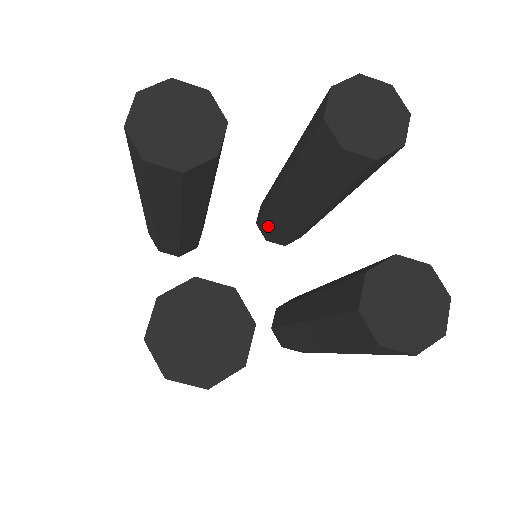
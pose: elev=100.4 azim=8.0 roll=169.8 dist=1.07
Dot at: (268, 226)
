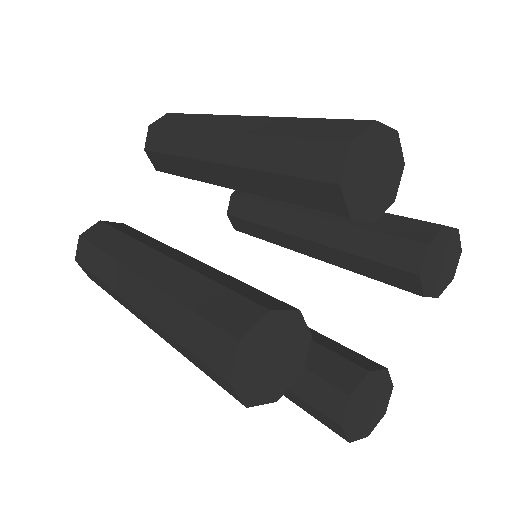
Dot at: (247, 212)
